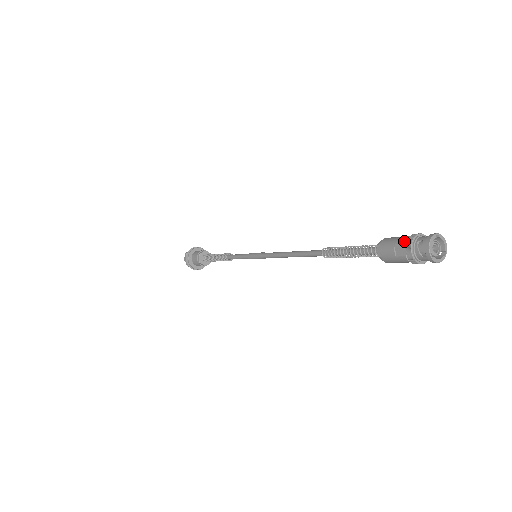
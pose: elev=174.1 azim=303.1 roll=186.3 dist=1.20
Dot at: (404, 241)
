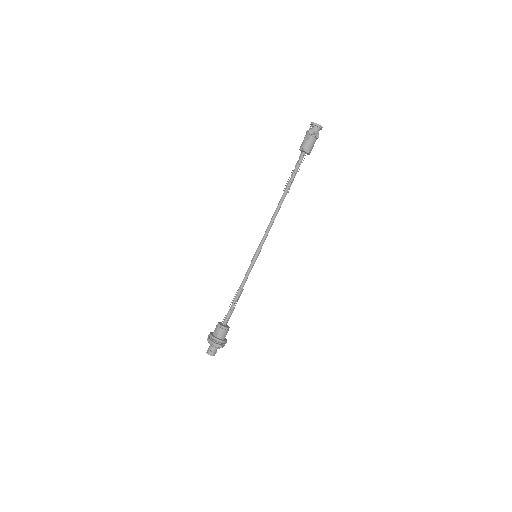
Dot at: (305, 135)
